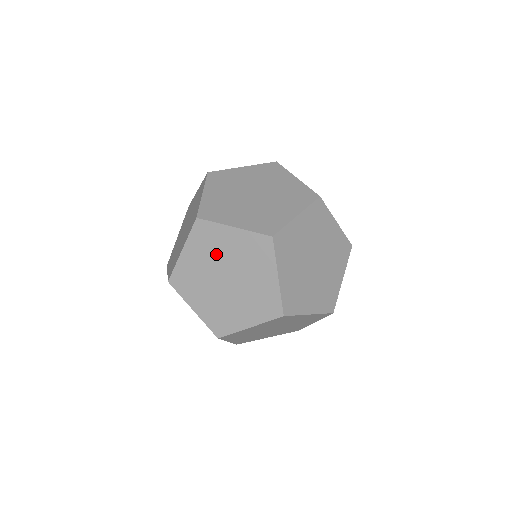
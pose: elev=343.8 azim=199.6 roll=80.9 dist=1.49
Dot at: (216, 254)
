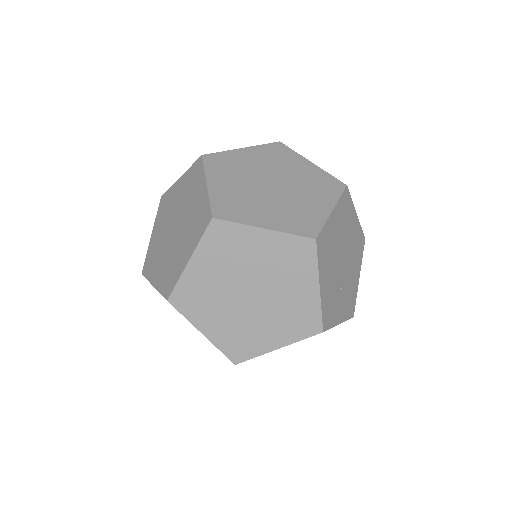
Dot at: (170, 212)
